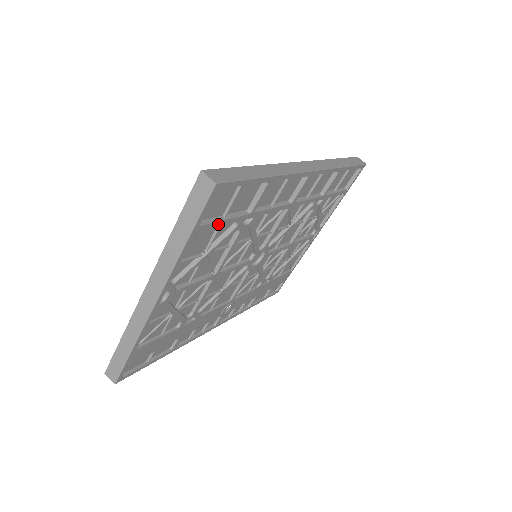
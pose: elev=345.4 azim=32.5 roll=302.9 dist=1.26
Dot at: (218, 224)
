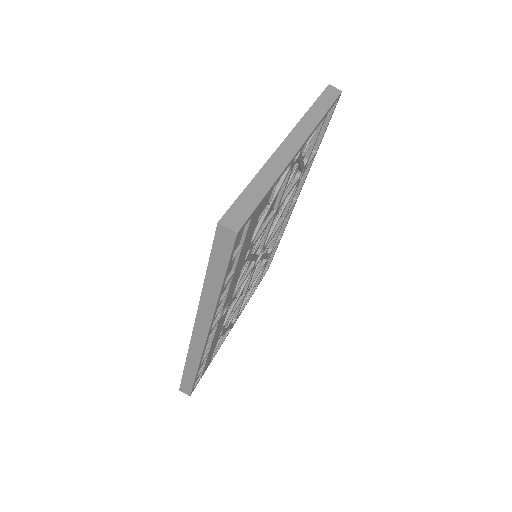
Dot at: (317, 137)
